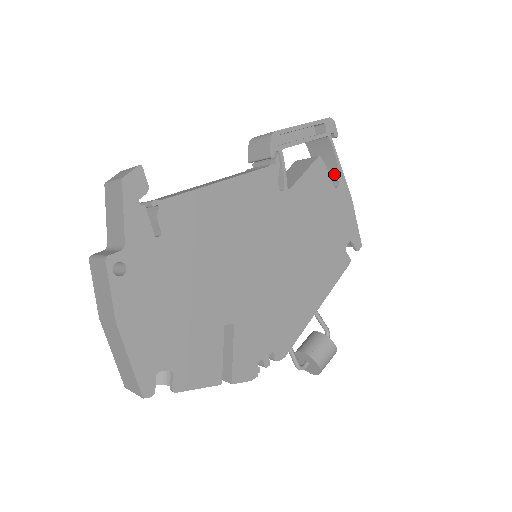
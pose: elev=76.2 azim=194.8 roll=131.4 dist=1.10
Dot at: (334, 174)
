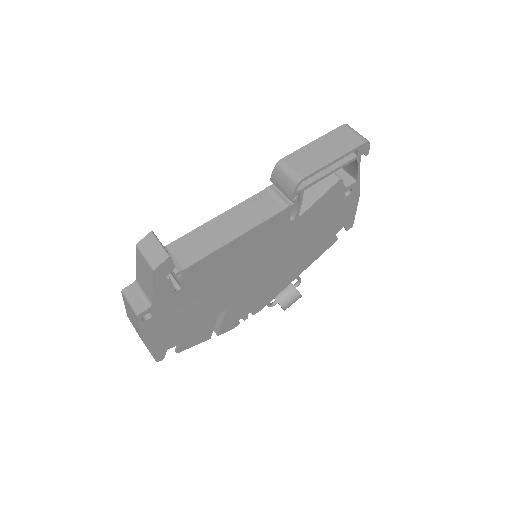
Dot at: (350, 186)
